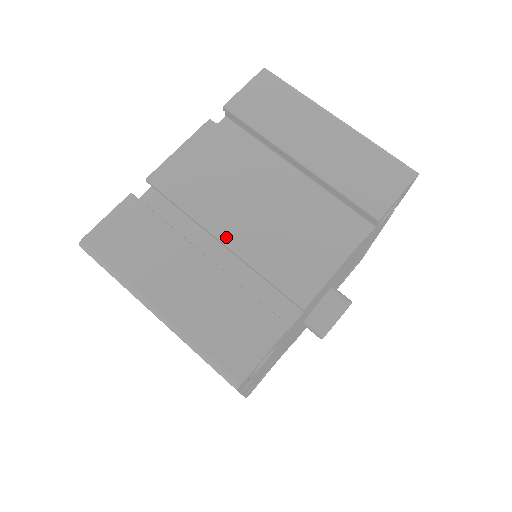
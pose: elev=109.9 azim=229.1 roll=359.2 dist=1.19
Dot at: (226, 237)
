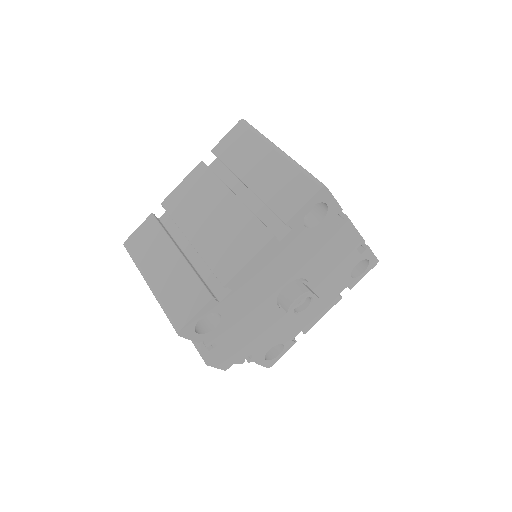
Dot at: occluded
